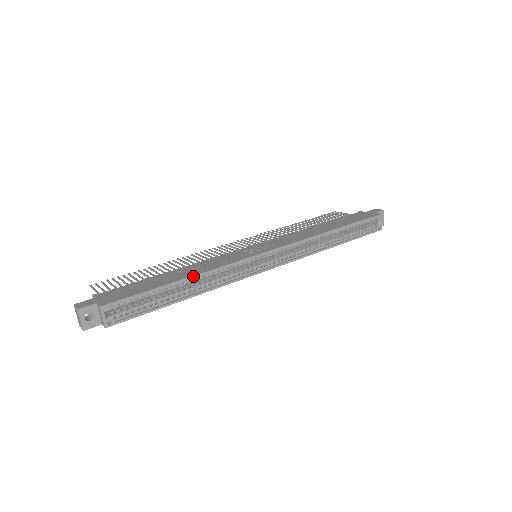
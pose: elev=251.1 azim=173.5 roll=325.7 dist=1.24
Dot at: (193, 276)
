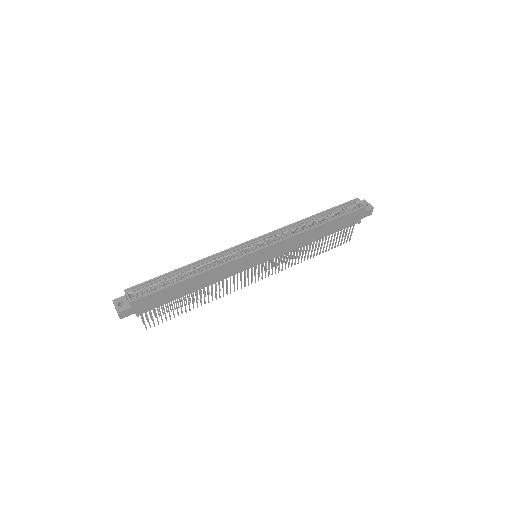
Dot at: (192, 263)
